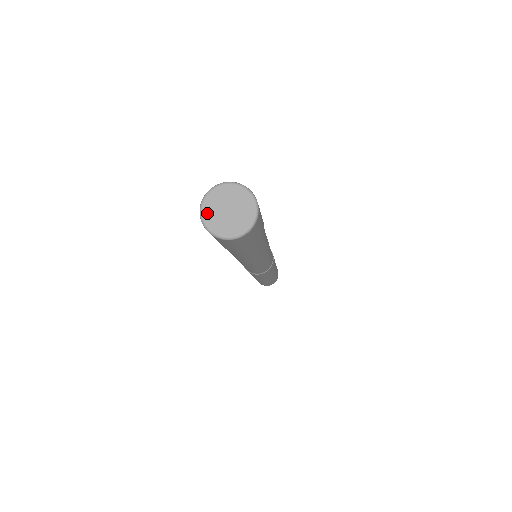
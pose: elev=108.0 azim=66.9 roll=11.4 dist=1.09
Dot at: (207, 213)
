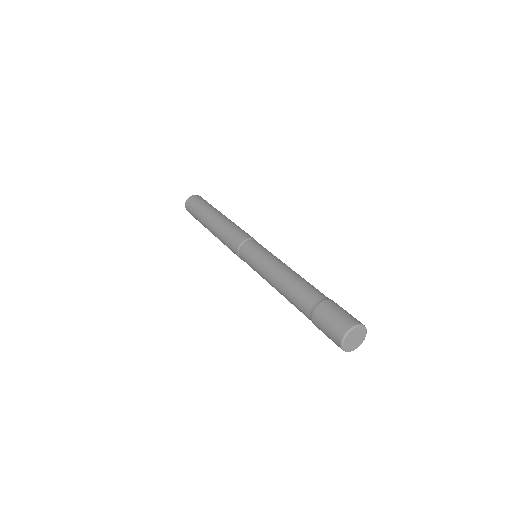
Dot at: (347, 348)
